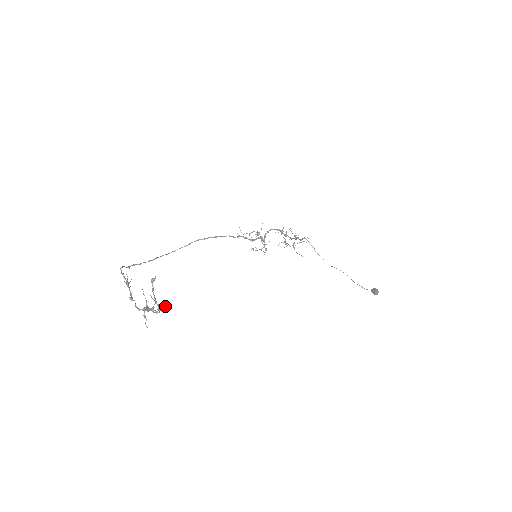
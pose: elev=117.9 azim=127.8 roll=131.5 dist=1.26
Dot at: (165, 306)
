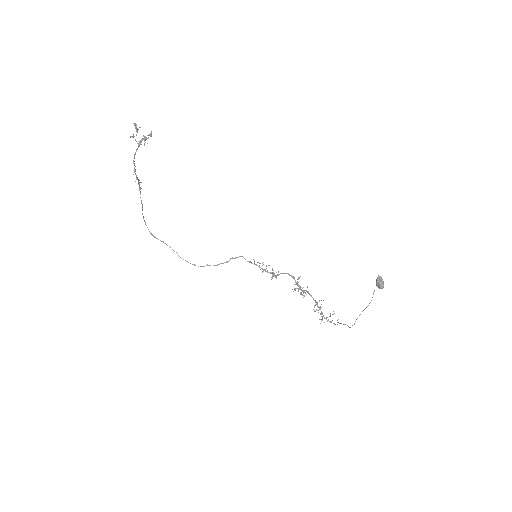
Dot at: (148, 137)
